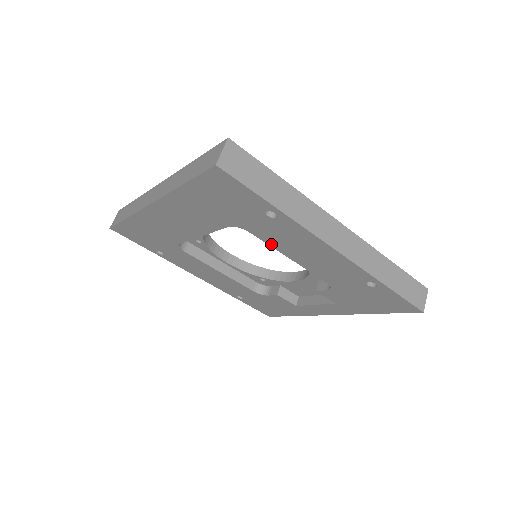
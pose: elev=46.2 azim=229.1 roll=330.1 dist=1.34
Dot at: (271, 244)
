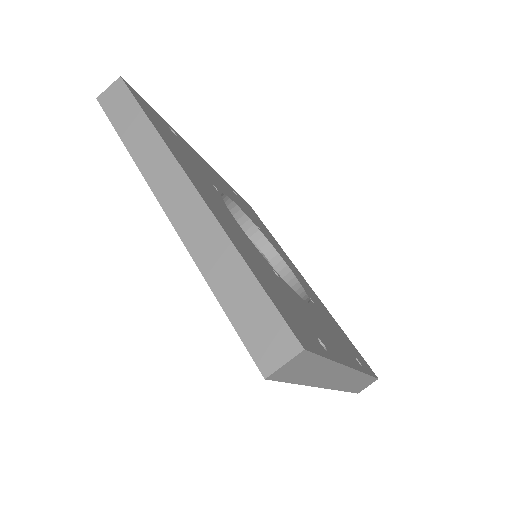
Dot at: occluded
